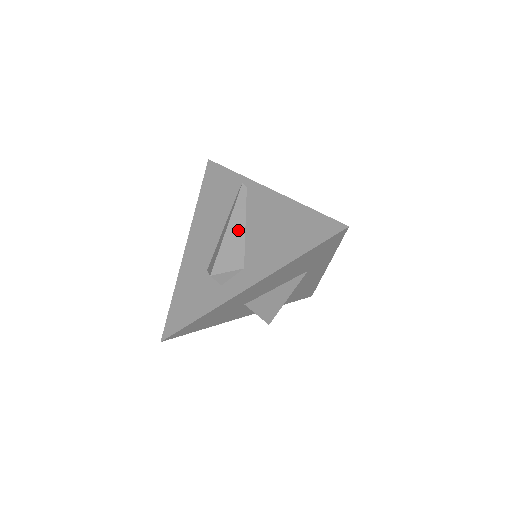
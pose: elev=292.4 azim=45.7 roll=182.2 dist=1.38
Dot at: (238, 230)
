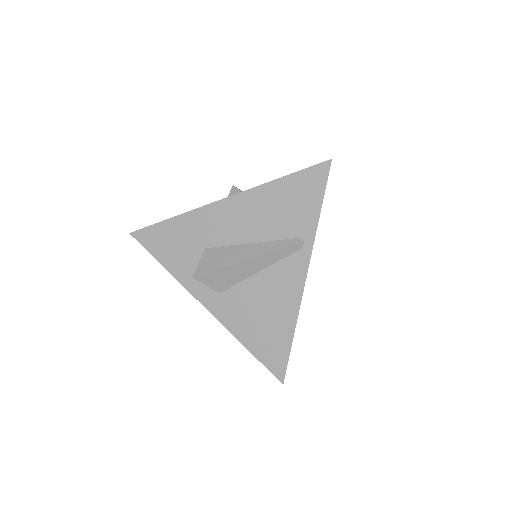
Dot at: (251, 269)
